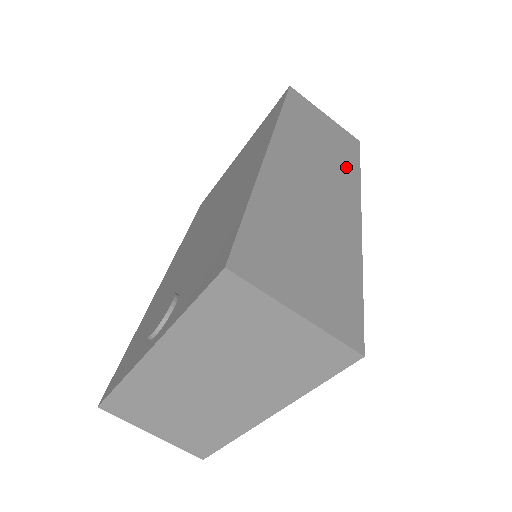
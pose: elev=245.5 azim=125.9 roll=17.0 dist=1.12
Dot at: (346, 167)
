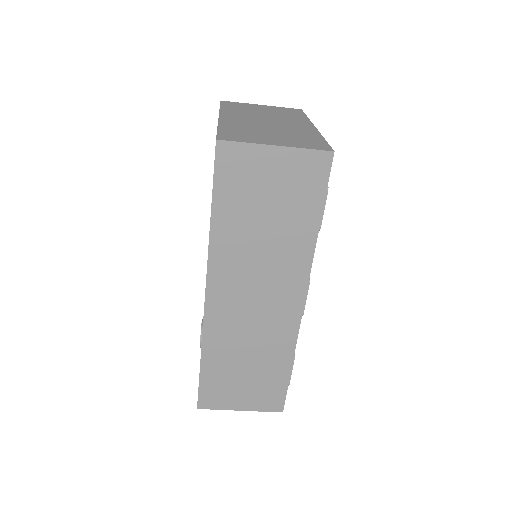
Dot at: (296, 242)
